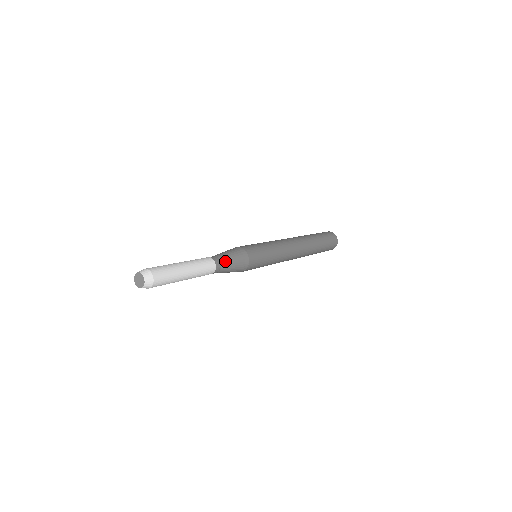
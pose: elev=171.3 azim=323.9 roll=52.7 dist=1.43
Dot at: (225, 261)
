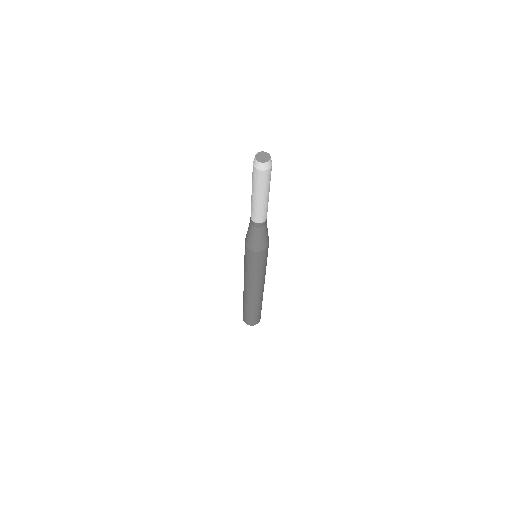
Dot at: occluded
